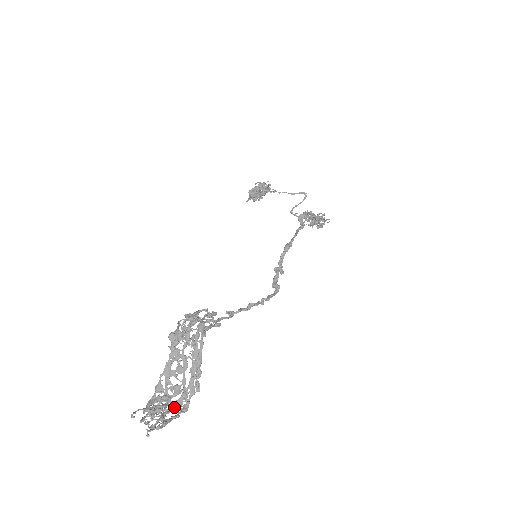
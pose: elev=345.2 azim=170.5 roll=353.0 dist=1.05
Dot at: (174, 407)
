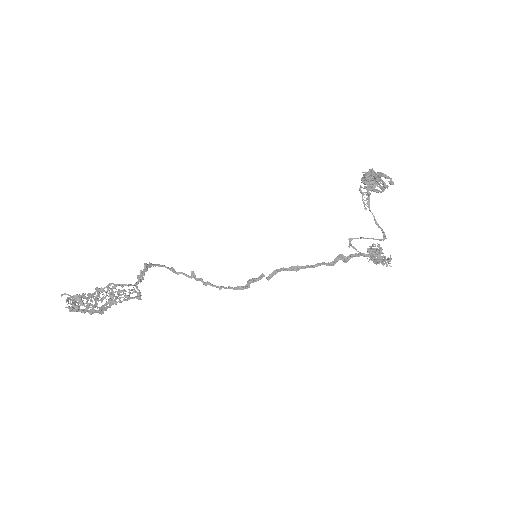
Dot at: (82, 311)
